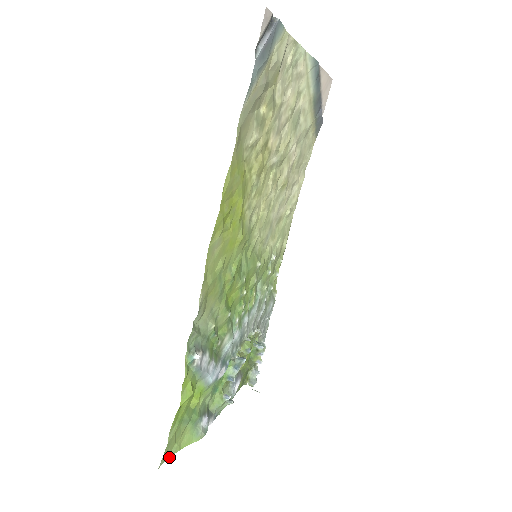
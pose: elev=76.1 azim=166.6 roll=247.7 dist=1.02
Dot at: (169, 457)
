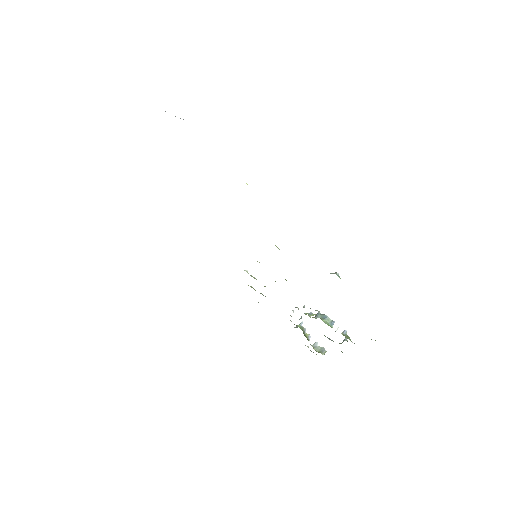
Dot at: occluded
